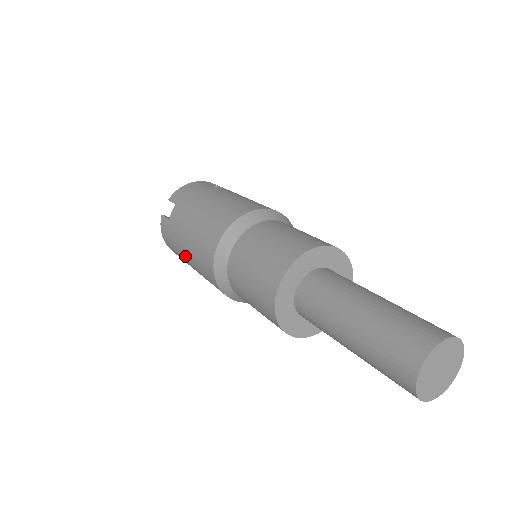
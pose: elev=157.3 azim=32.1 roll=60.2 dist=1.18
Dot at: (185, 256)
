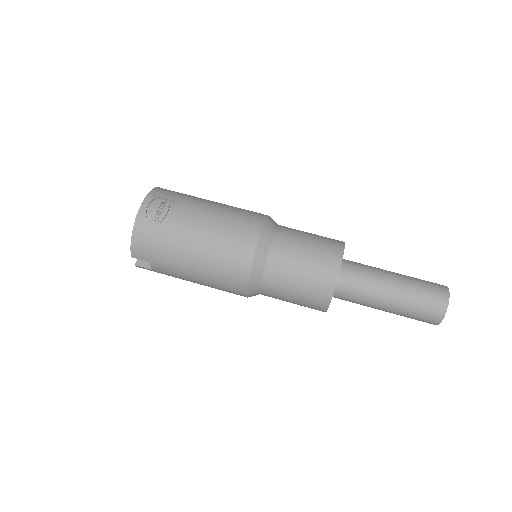
Dot at: occluded
